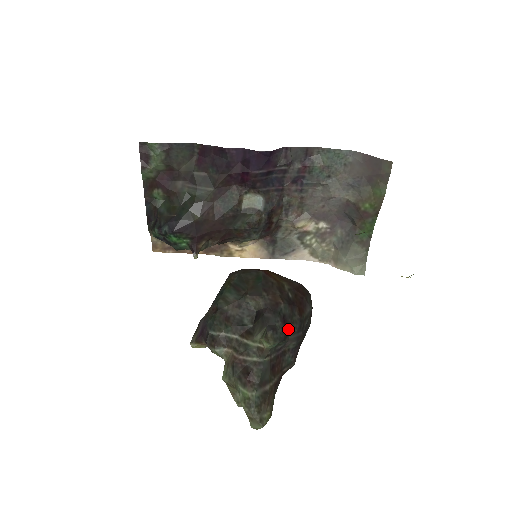
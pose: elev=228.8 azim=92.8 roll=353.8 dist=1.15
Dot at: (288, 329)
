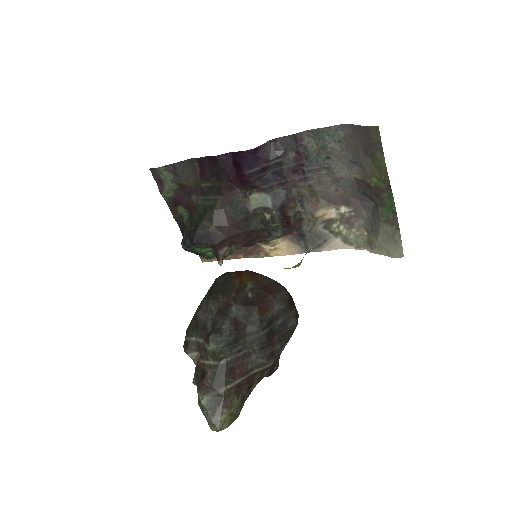
Dot at: (241, 330)
